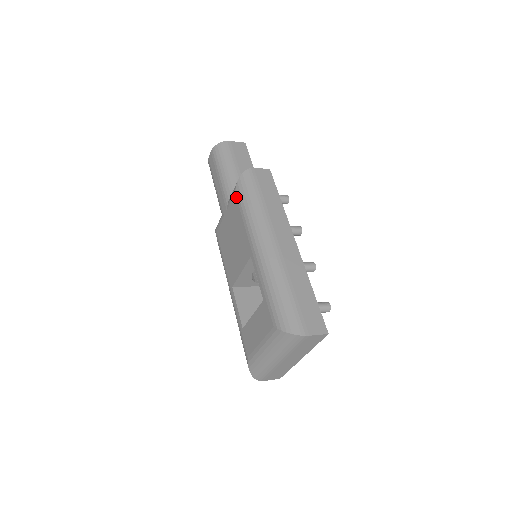
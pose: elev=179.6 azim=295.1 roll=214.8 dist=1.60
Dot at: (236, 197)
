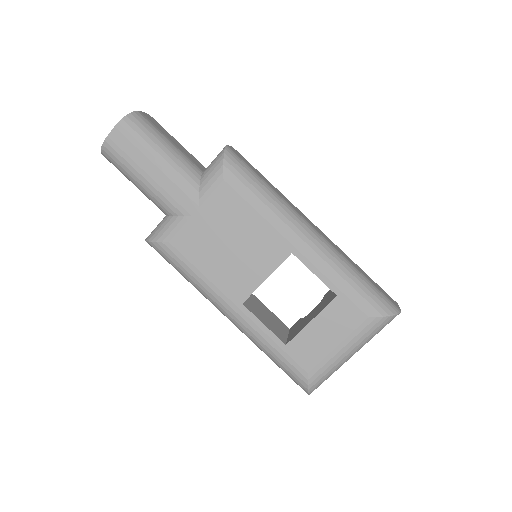
Dot at: (230, 185)
